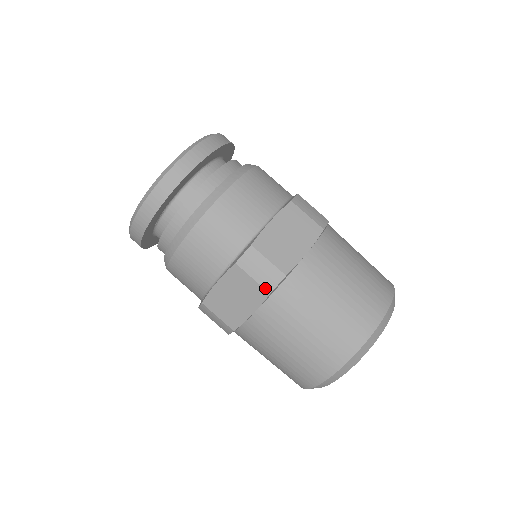
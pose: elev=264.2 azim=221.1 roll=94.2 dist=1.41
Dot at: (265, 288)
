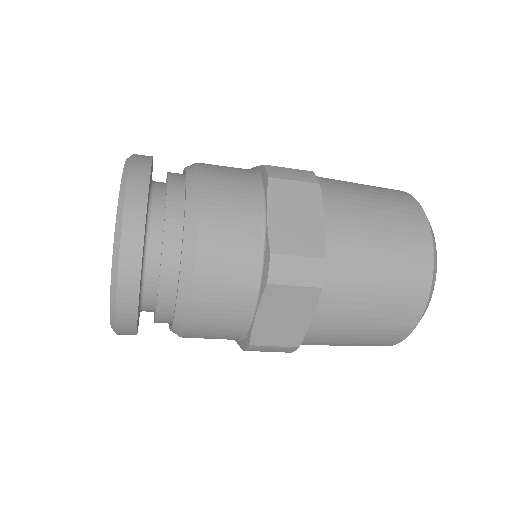
Dot at: (313, 286)
